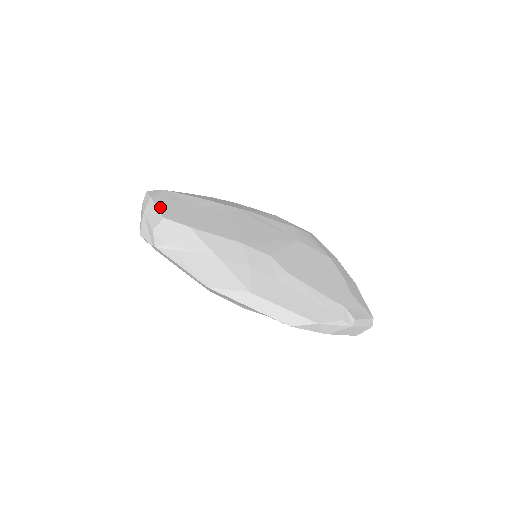
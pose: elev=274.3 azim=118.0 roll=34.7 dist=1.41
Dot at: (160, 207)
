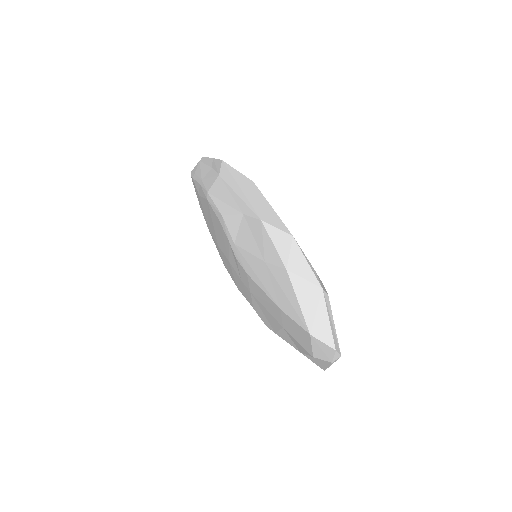
Dot at: occluded
